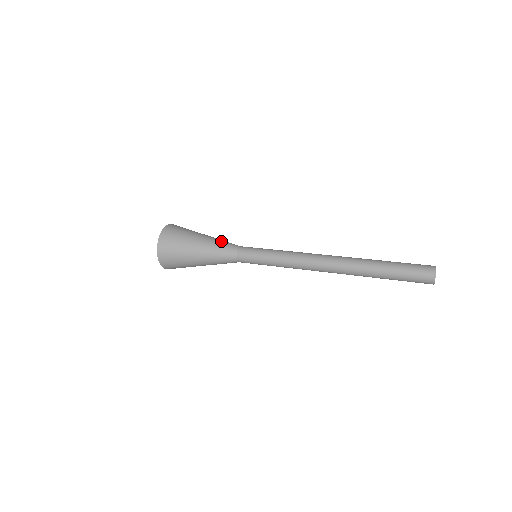
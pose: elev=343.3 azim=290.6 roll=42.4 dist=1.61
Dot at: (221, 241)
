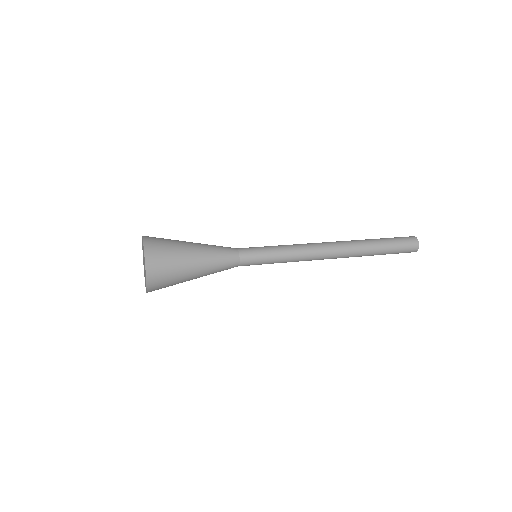
Dot at: (217, 249)
